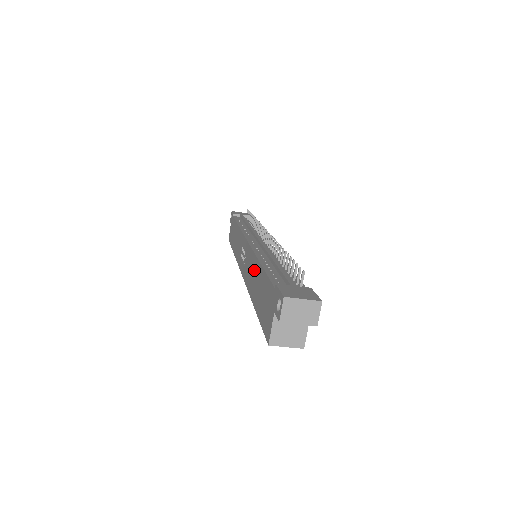
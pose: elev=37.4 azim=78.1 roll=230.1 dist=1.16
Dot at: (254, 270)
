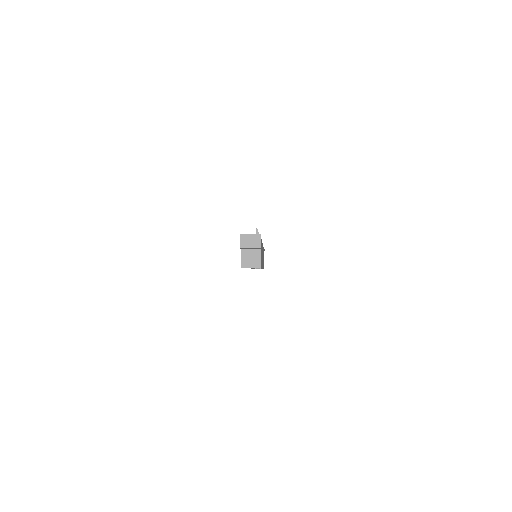
Dot at: occluded
